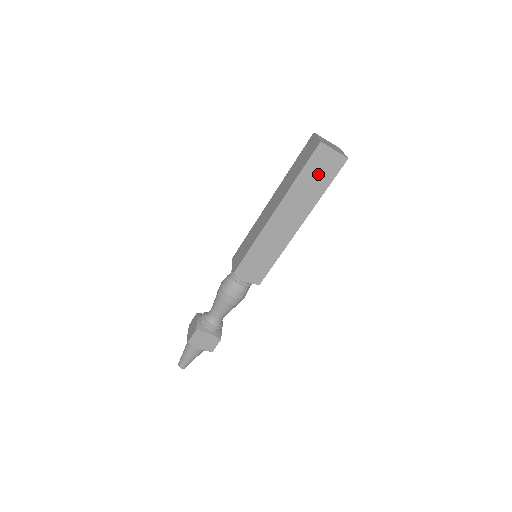
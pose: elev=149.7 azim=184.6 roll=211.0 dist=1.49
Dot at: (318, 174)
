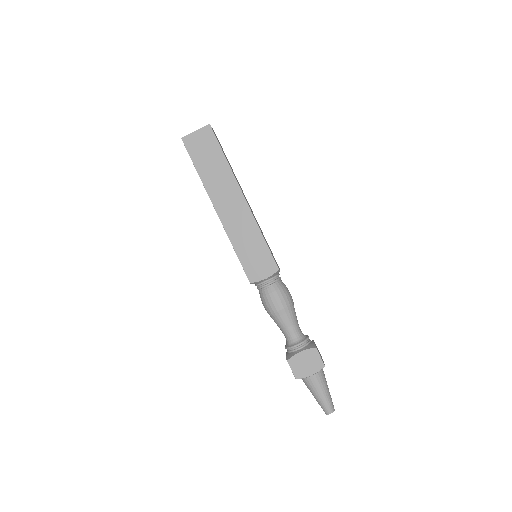
Dot at: (207, 155)
